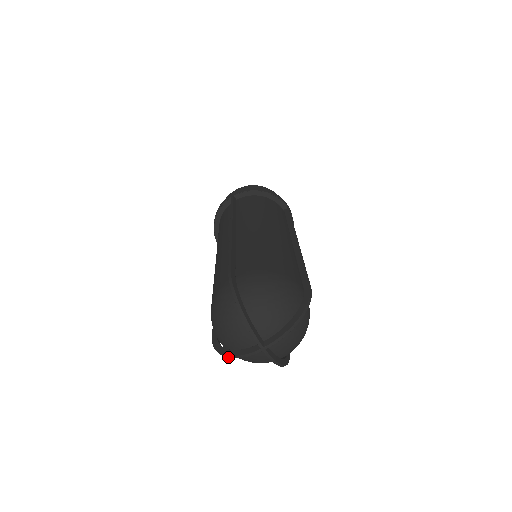
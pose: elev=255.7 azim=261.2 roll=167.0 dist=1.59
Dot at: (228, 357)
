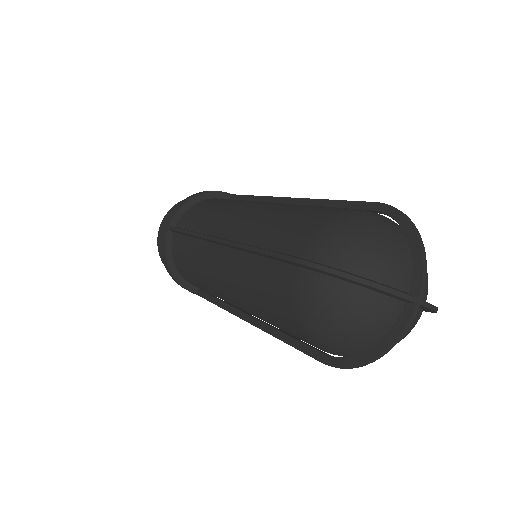
Dot at: occluded
